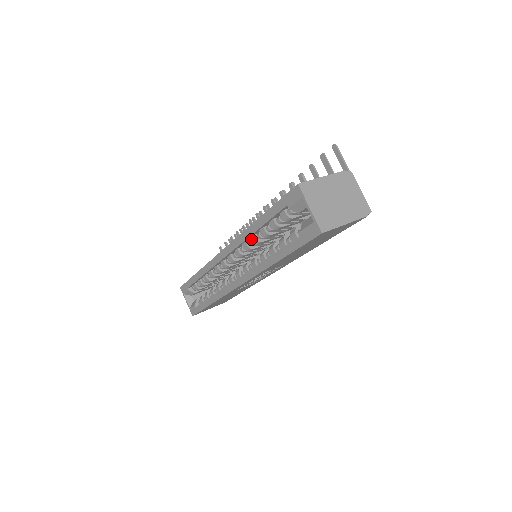
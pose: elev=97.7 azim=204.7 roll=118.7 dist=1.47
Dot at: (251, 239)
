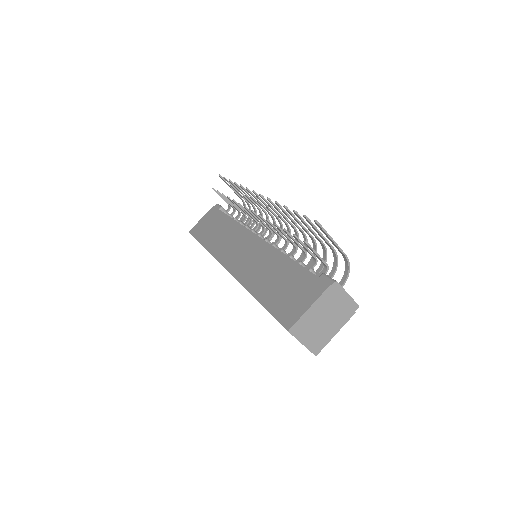
Dot at: occluded
